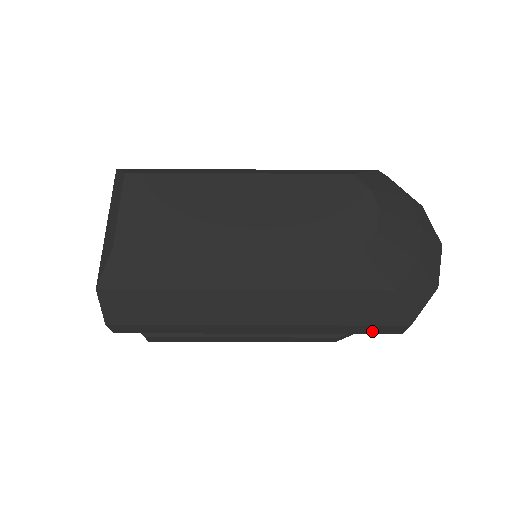
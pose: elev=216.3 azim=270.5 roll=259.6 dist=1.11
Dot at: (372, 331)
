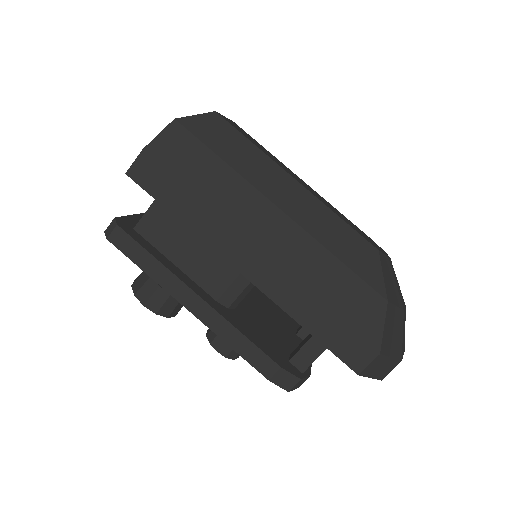
Dot at: (339, 345)
